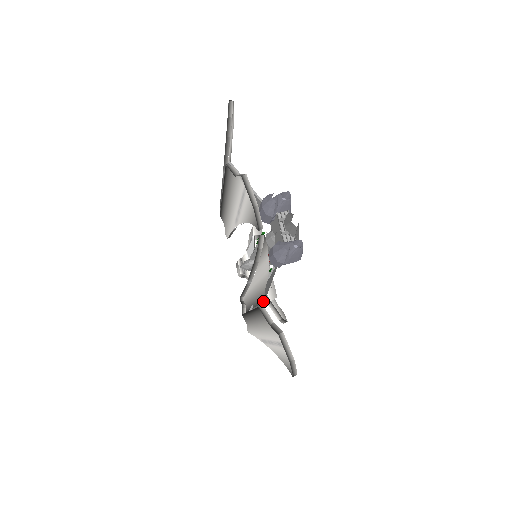
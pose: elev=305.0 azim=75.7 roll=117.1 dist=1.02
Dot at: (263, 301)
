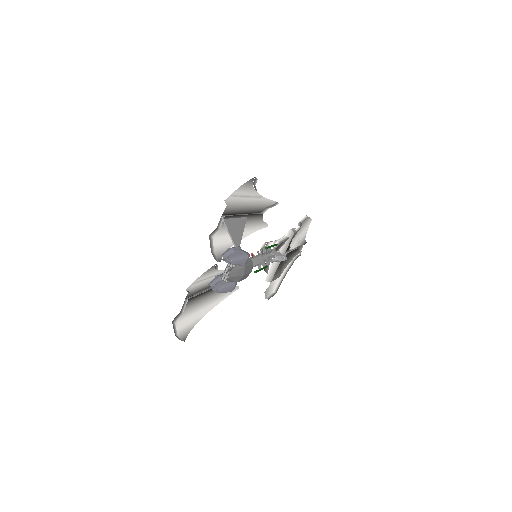
Dot at: (190, 298)
